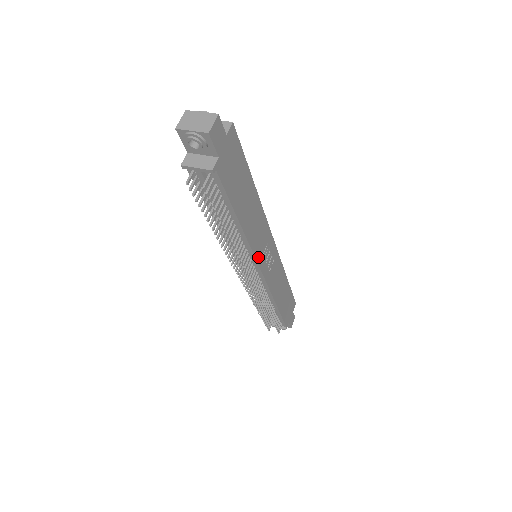
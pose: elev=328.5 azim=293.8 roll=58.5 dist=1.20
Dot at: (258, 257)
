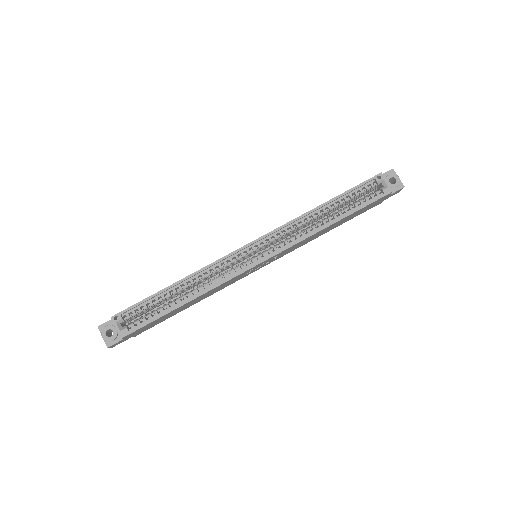
Dot at: (242, 277)
